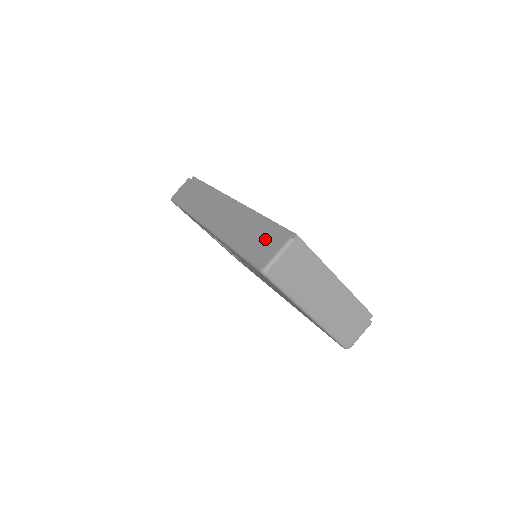
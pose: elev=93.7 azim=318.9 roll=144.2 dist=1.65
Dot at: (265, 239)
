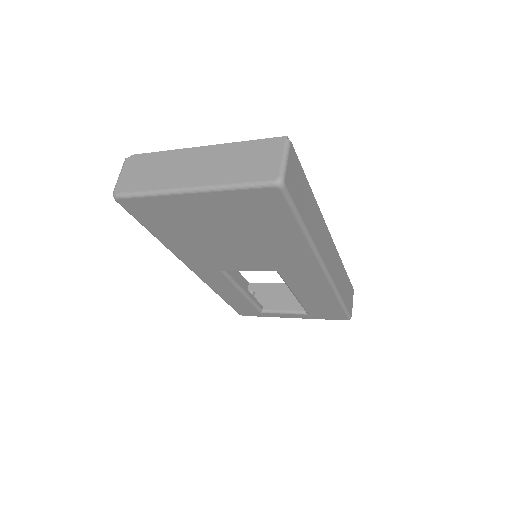
Dot at: occluded
